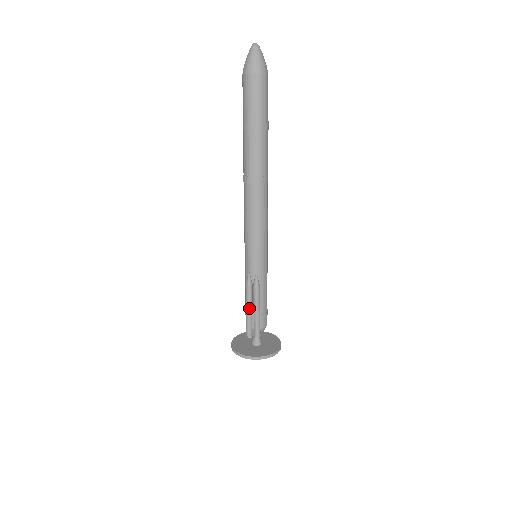
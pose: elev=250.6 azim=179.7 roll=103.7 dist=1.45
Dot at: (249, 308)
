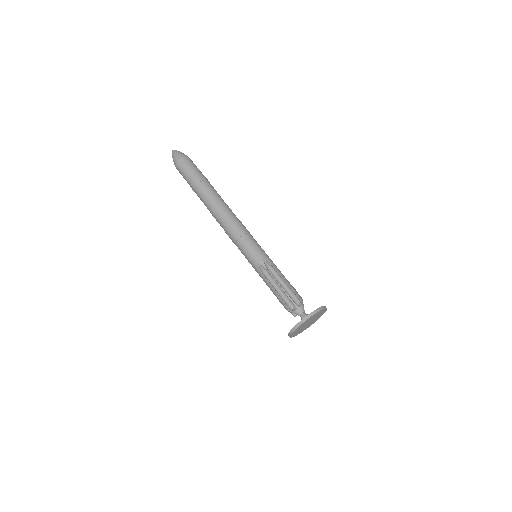
Dot at: (277, 286)
